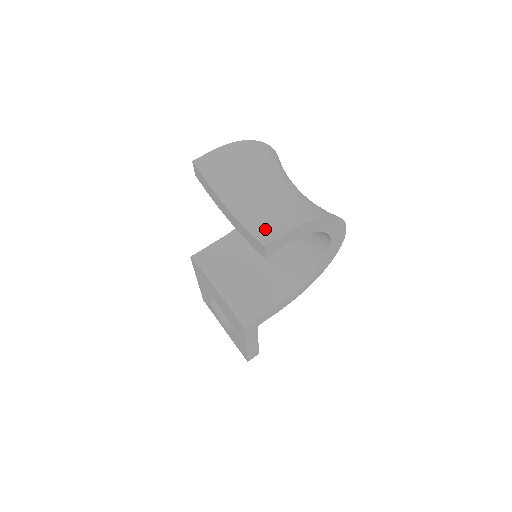
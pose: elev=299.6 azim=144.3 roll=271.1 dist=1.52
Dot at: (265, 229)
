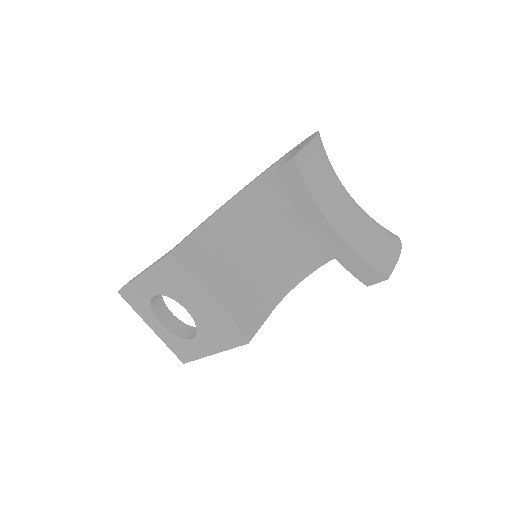
Dot at: (376, 255)
